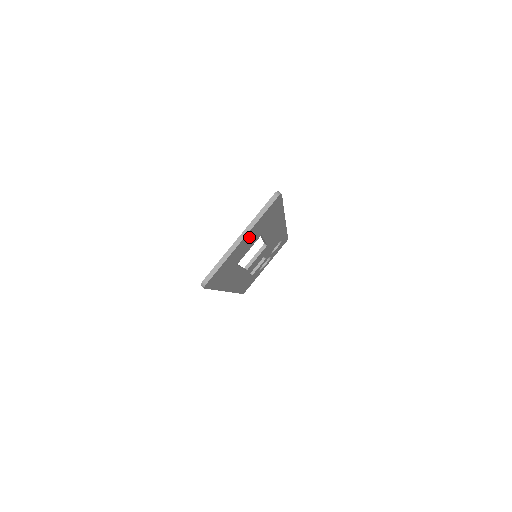
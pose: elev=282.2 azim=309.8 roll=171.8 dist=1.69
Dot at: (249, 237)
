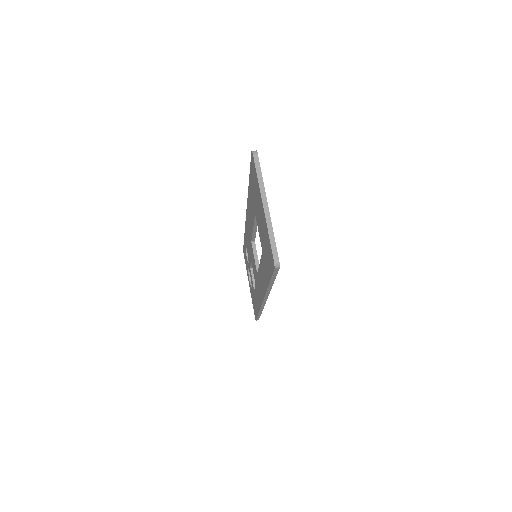
Dot at: occluded
